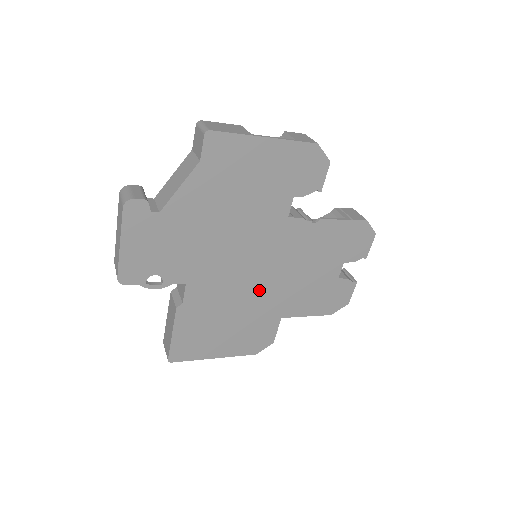
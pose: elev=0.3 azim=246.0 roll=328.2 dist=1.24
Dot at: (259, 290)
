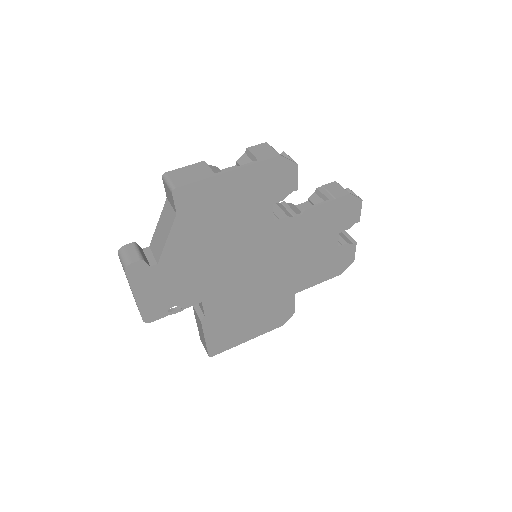
Dot at: (268, 282)
